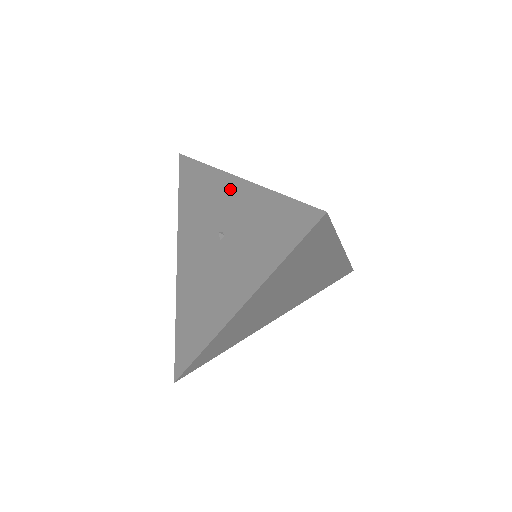
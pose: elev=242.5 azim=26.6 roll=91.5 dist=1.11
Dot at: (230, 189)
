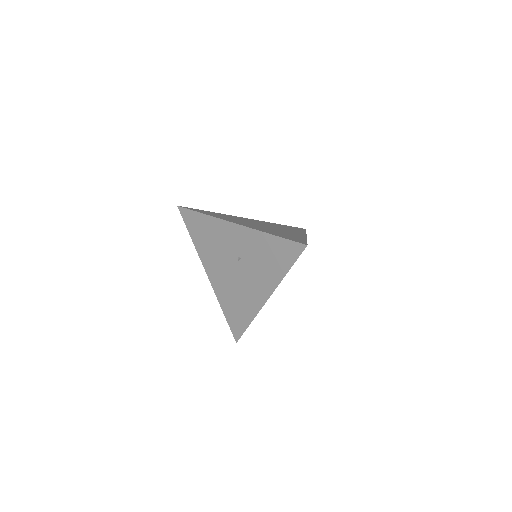
Dot at: (234, 231)
